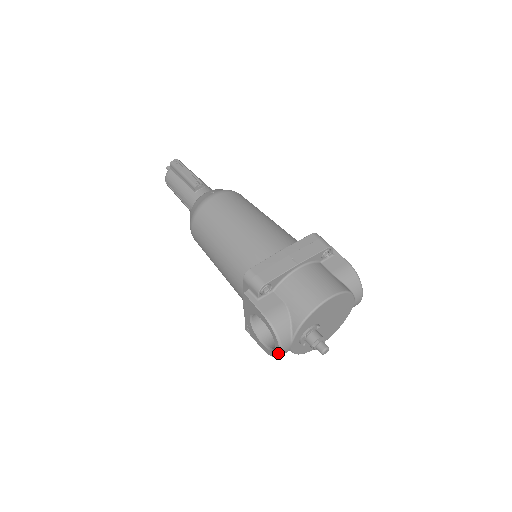
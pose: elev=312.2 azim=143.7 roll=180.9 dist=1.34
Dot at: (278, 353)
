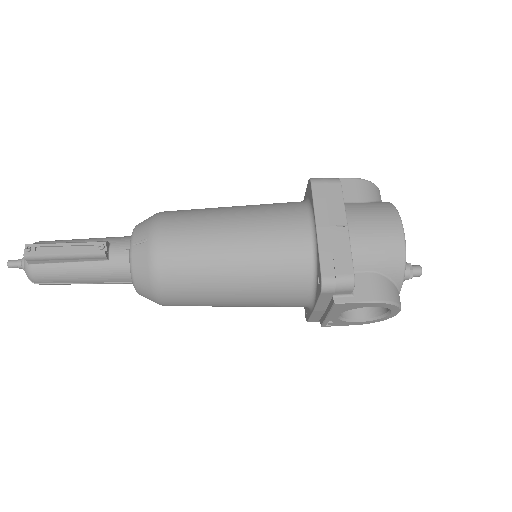
Dot at: (395, 315)
